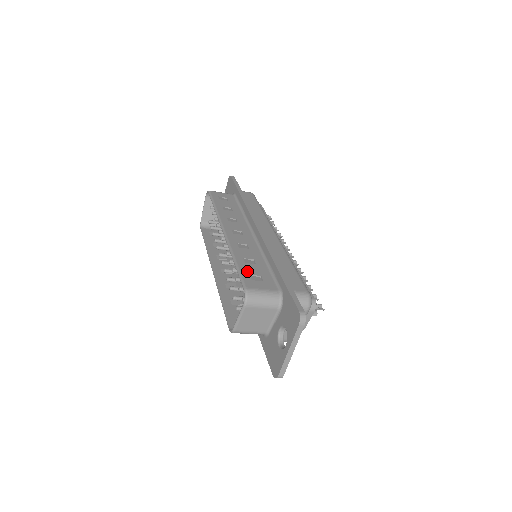
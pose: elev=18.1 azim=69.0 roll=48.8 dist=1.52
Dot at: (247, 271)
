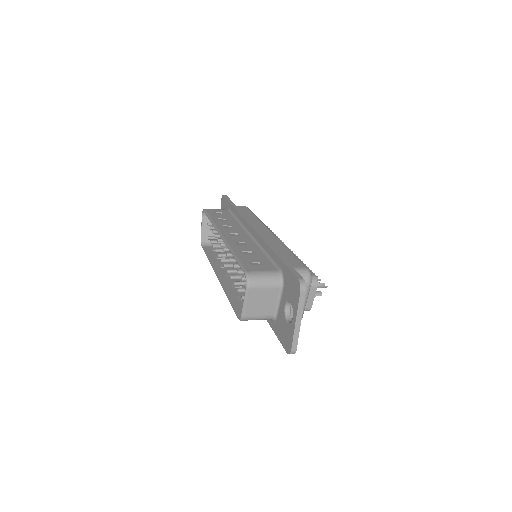
Dot at: (246, 260)
